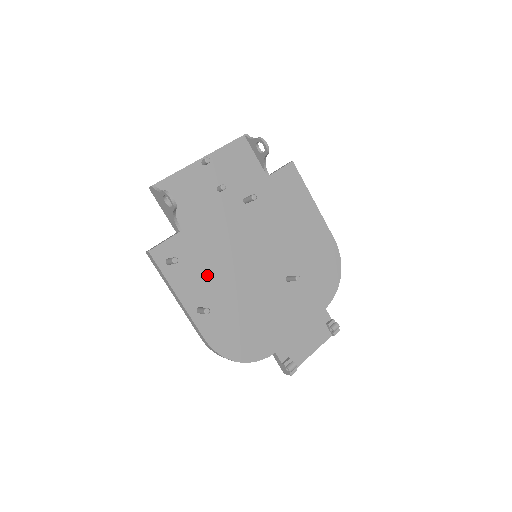
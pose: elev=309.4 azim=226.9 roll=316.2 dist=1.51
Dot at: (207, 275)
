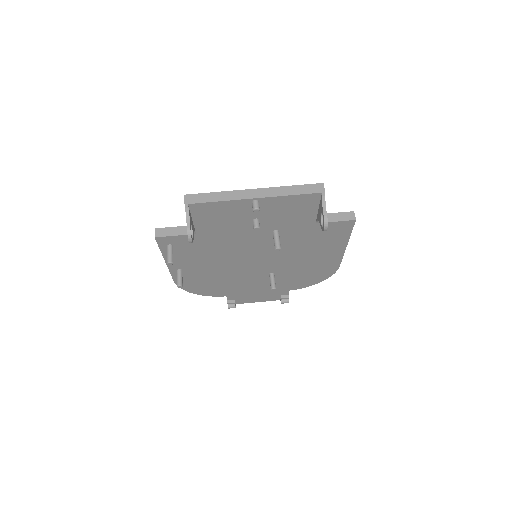
Dot at: (200, 258)
